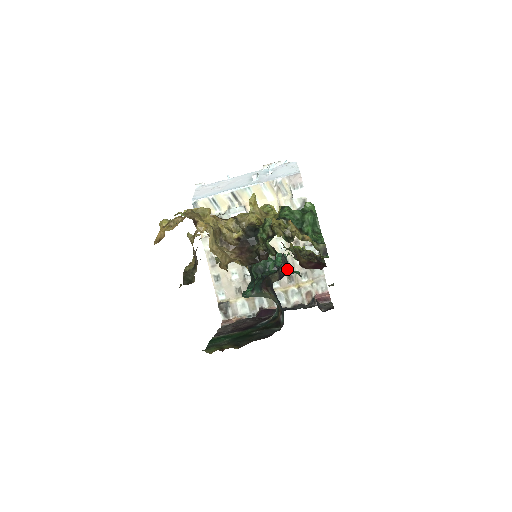
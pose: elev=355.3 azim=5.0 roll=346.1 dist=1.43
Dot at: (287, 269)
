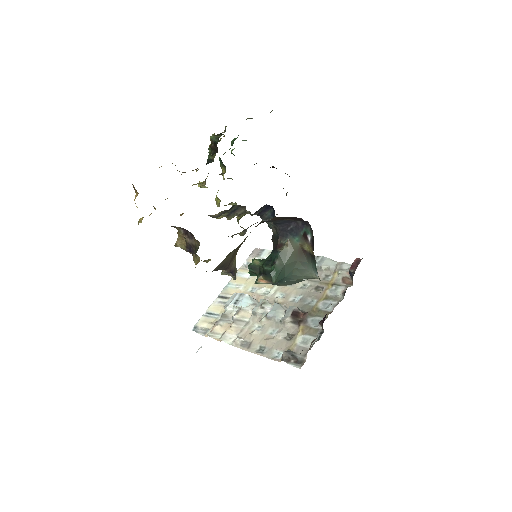
Dot at: (273, 210)
